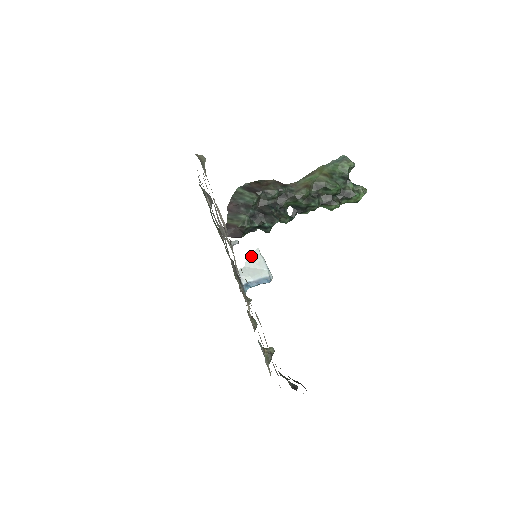
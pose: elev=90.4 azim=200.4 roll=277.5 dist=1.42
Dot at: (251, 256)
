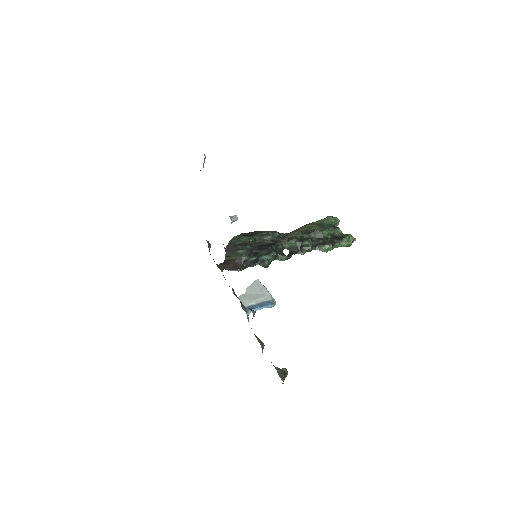
Dot at: (251, 285)
